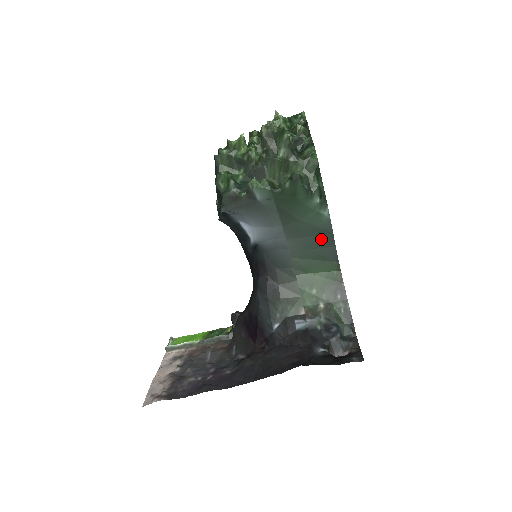
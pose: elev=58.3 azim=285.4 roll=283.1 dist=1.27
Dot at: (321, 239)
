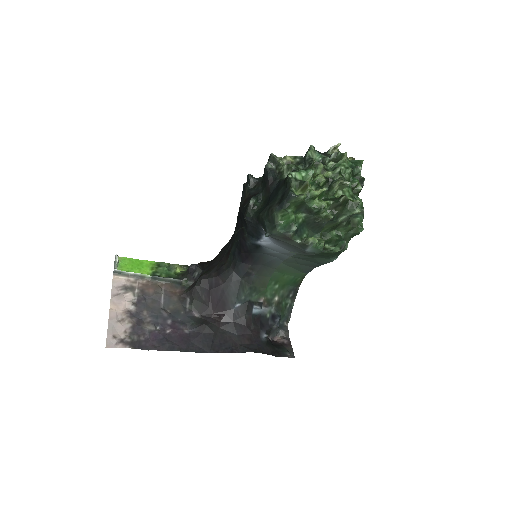
Dot at: (311, 263)
